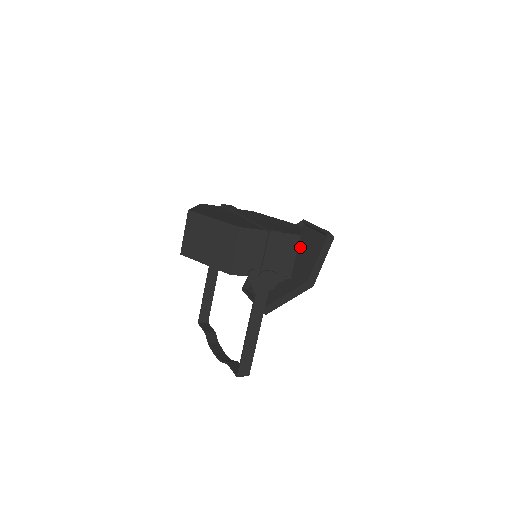
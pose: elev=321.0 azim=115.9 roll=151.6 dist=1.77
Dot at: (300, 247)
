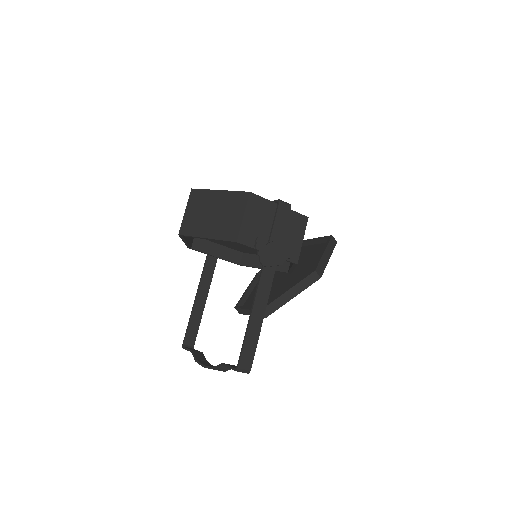
Dot at: (300, 260)
